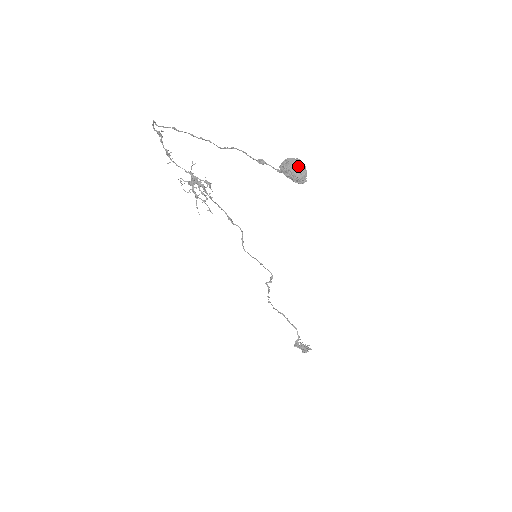
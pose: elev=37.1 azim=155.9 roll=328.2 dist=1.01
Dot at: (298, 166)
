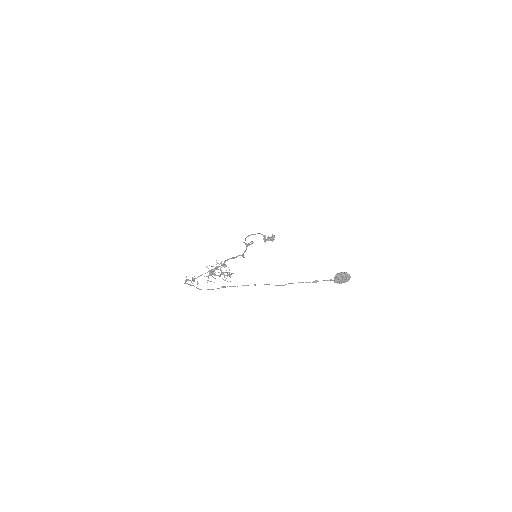
Dot at: (346, 277)
